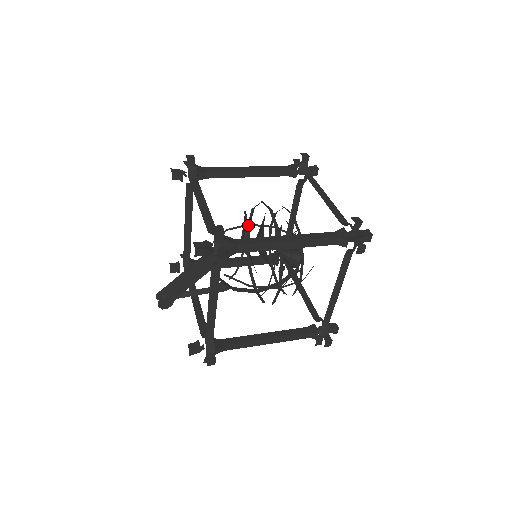
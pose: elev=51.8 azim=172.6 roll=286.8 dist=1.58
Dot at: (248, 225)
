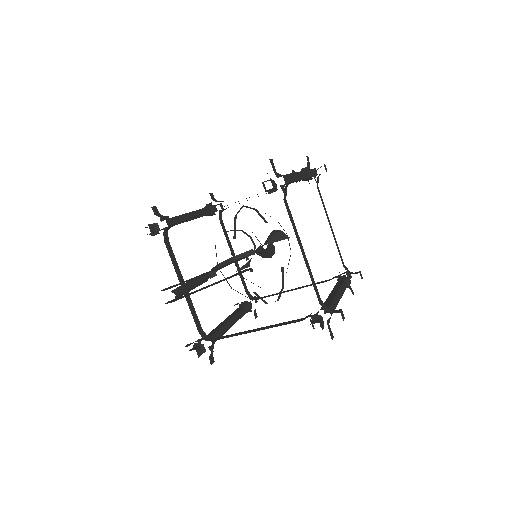
Dot at: (243, 206)
